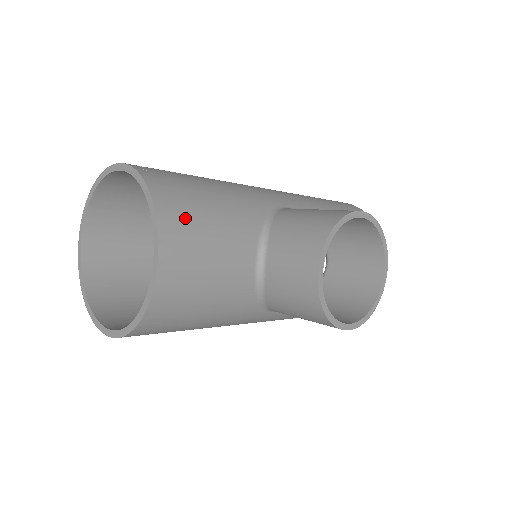
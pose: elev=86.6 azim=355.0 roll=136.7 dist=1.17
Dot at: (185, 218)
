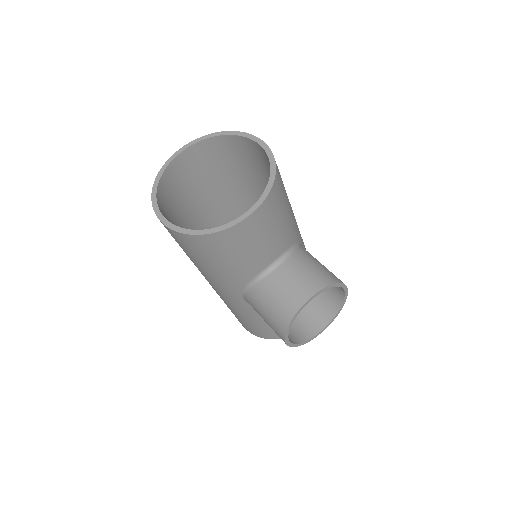
Dot at: (276, 206)
